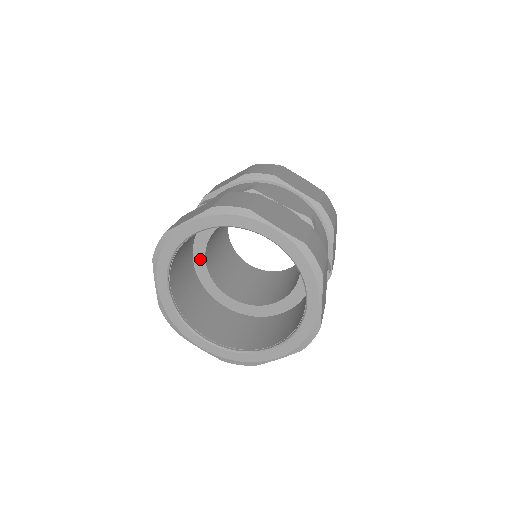
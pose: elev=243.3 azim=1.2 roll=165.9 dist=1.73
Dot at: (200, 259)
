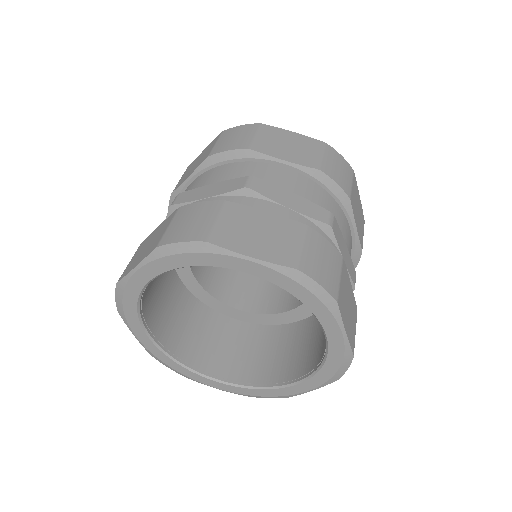
Dot at: occluded
